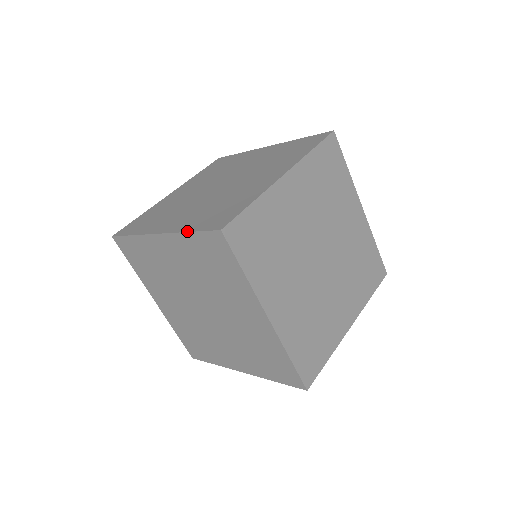
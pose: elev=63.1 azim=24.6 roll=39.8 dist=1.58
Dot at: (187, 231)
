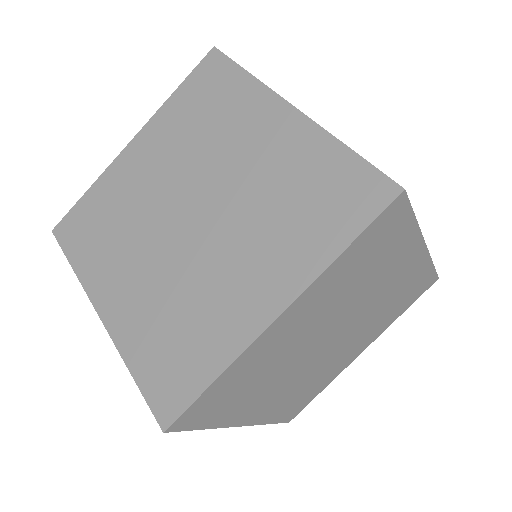
Dot at: (128, 368)
